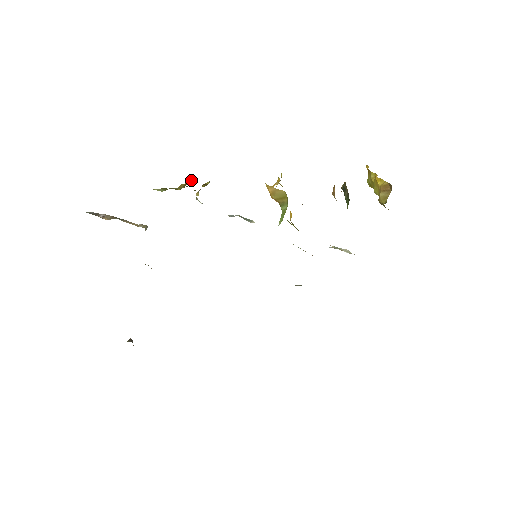
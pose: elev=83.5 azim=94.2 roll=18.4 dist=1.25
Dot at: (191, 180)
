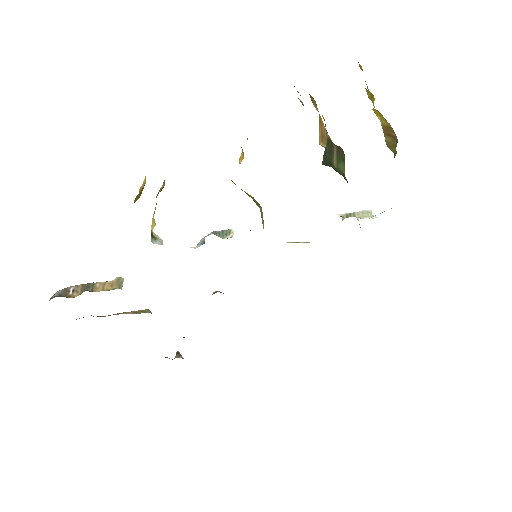
Dot at: (144, 182)
